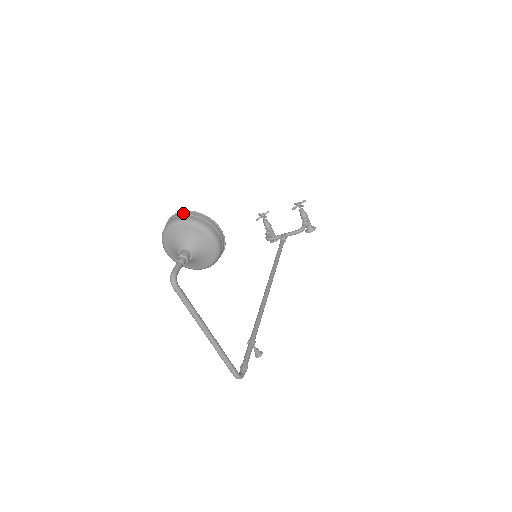
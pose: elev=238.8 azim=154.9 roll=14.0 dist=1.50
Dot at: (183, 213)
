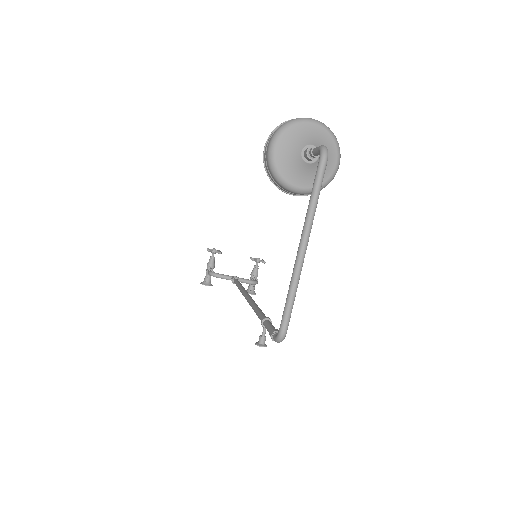
Dot at: occluded
